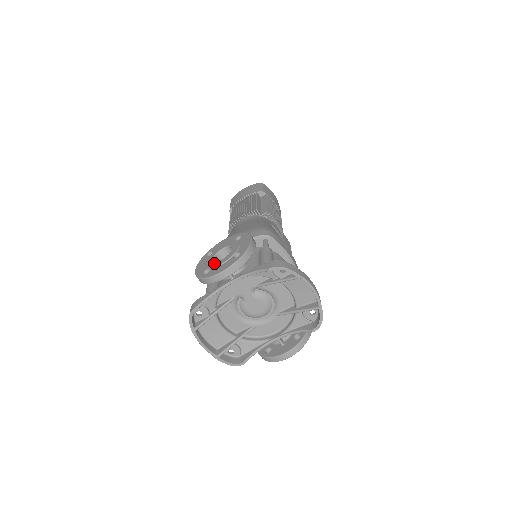
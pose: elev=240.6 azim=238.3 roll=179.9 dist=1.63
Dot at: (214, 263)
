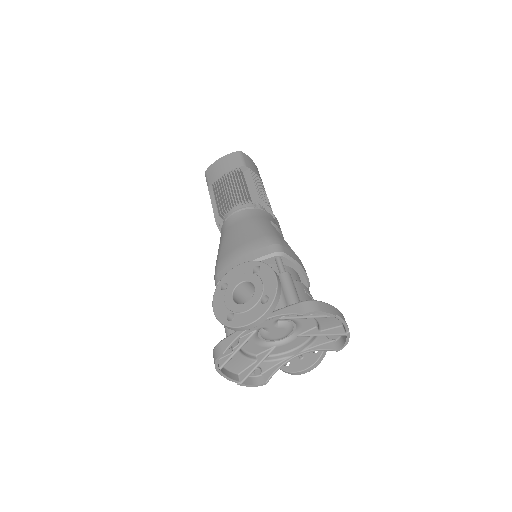
Dot at: (237, 306)
